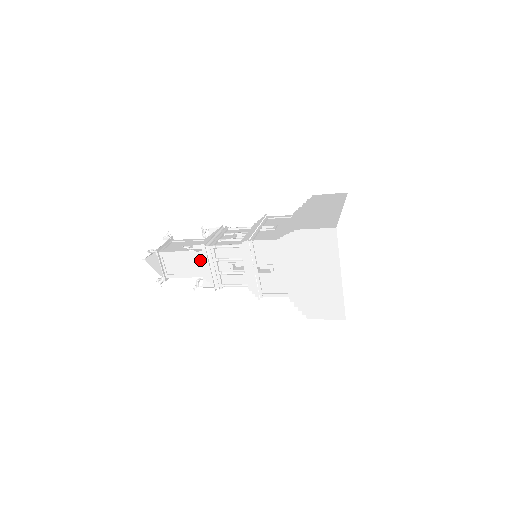
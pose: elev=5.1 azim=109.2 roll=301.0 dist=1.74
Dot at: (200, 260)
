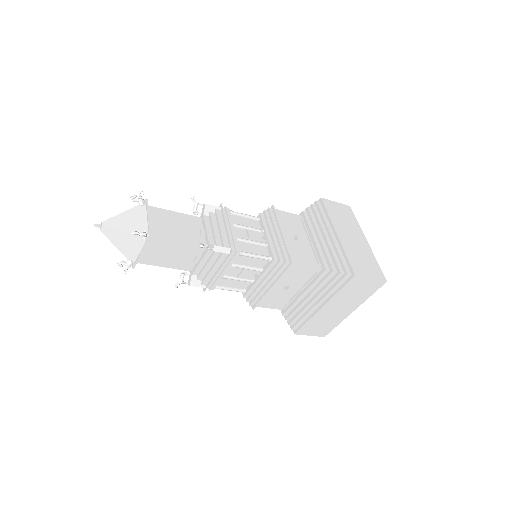
Dot at: (205, 258)
